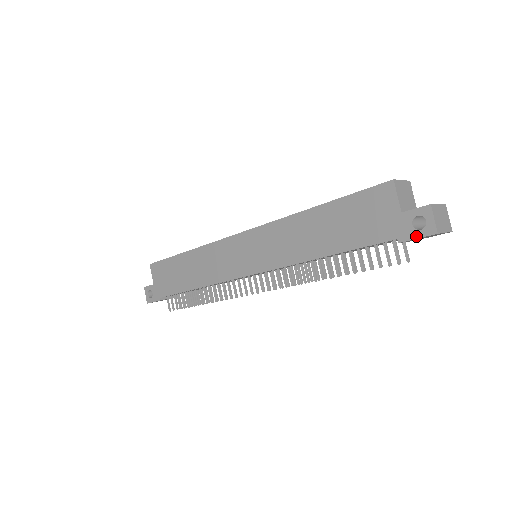
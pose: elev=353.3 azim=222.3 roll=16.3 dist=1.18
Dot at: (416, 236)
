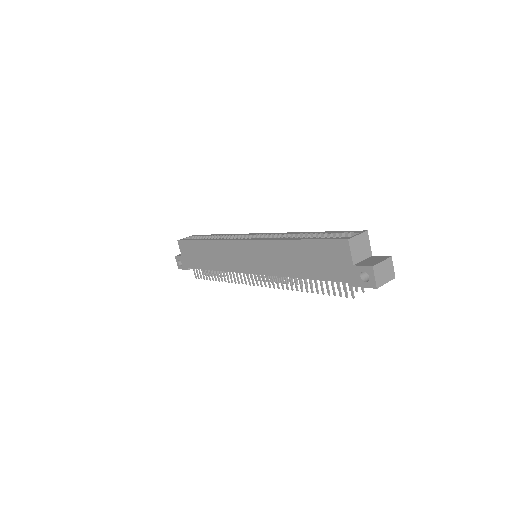
Dot at: (362, 285)
